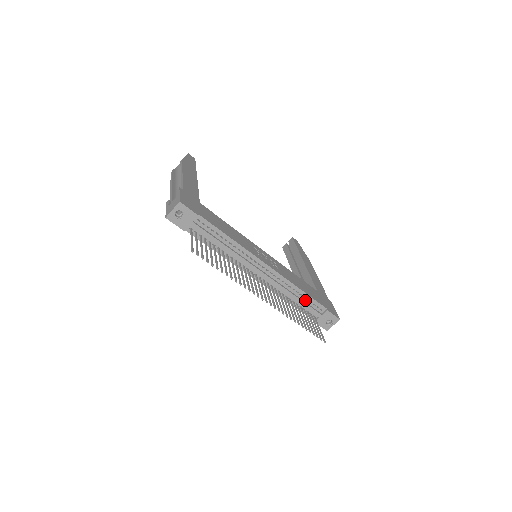
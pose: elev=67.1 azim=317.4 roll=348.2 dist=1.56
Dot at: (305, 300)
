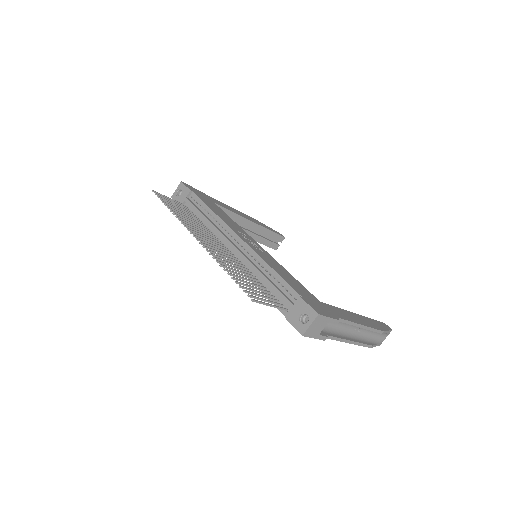
Dot at: (276, 283)
